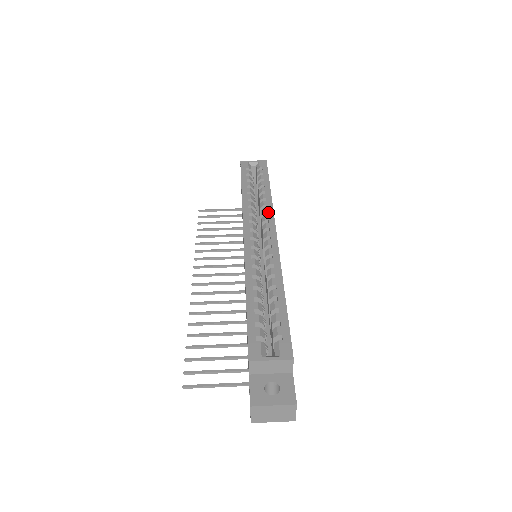
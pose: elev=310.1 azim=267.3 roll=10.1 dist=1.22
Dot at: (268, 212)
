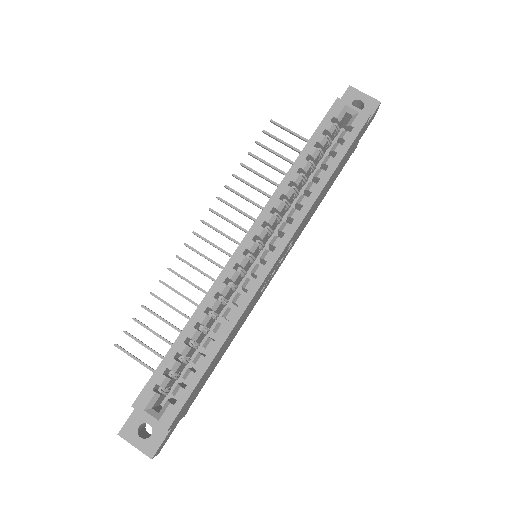
Dot at: (294, 220)
